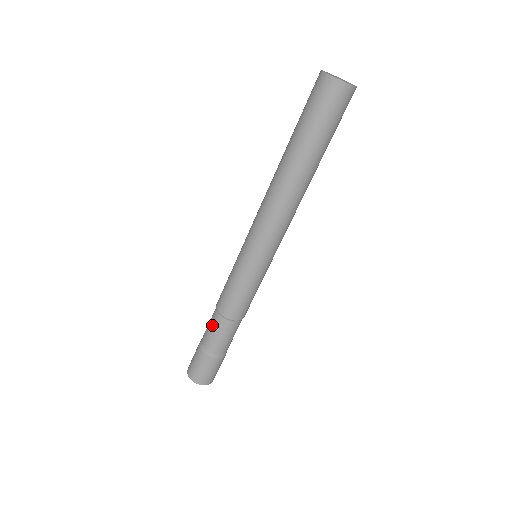
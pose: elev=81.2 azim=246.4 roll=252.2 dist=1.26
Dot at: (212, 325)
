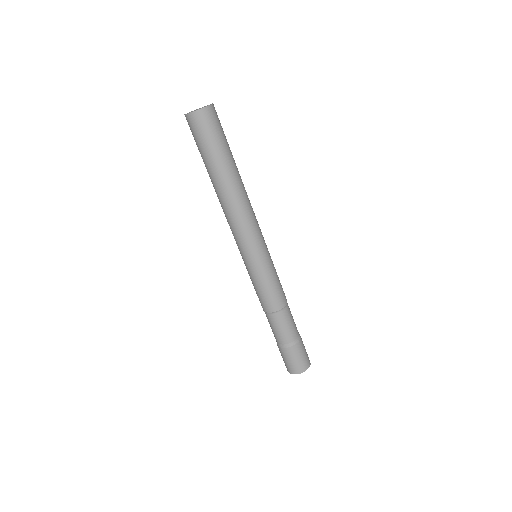
Dot at: (275, 325)
